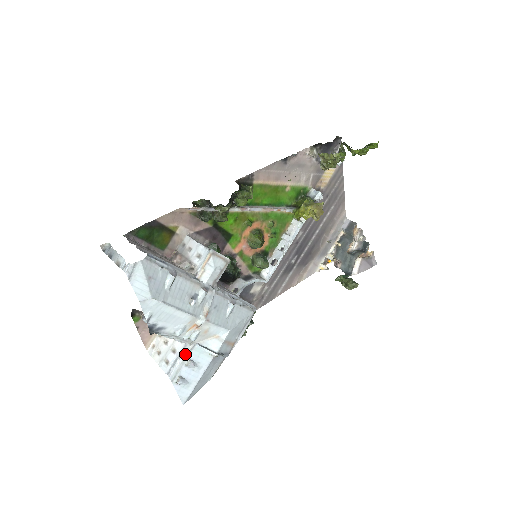
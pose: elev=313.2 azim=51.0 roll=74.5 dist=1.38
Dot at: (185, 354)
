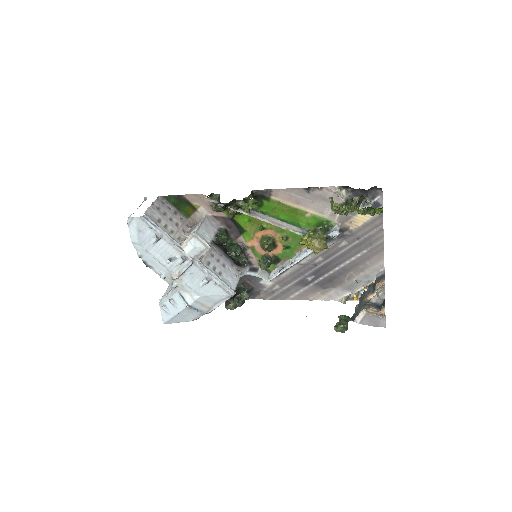
Dot at: (171, 293)
